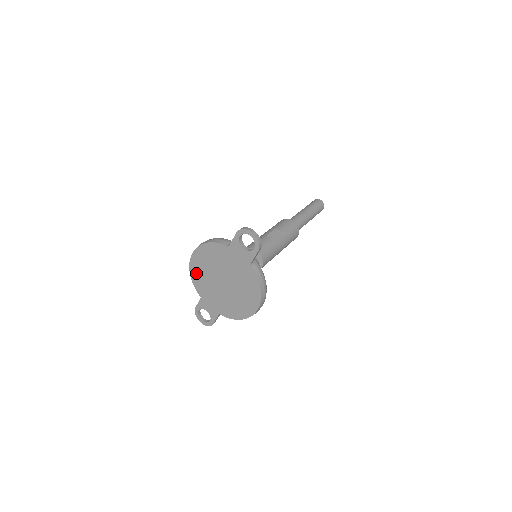
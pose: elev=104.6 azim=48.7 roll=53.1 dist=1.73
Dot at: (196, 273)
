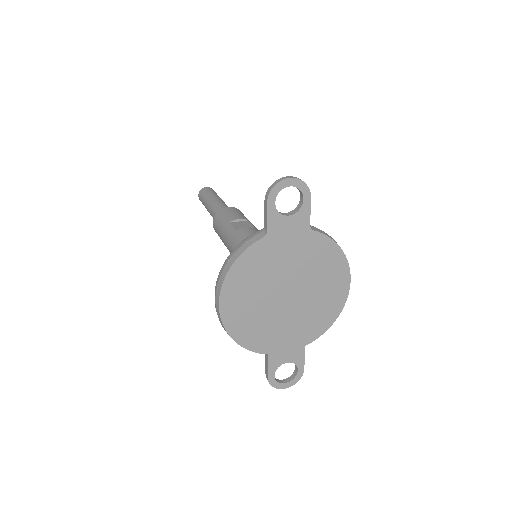
Dot at: (241, 328)
